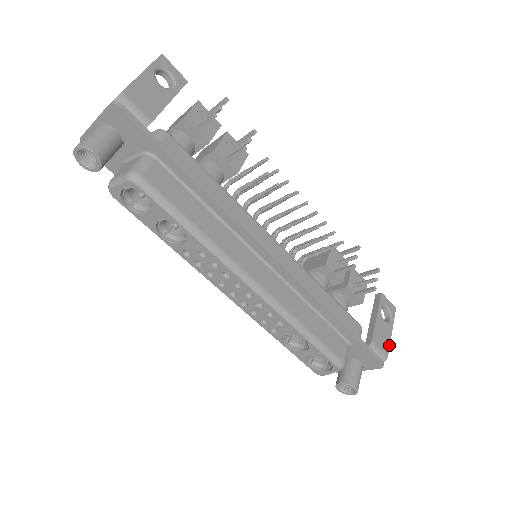
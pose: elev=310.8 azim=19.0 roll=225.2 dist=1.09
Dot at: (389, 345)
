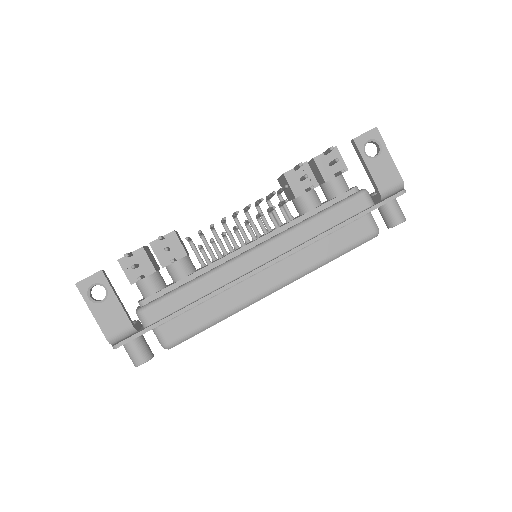
Dot at: (397, 170)
